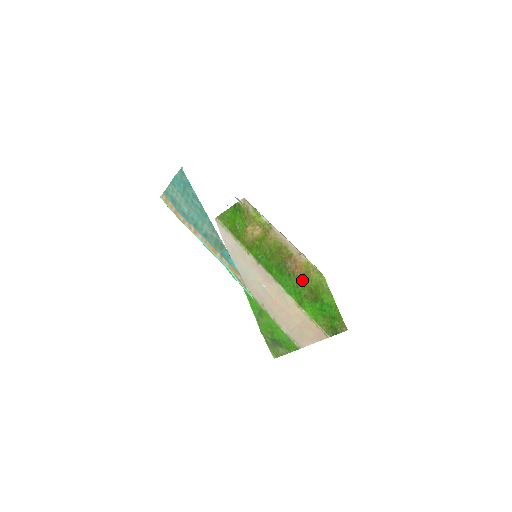
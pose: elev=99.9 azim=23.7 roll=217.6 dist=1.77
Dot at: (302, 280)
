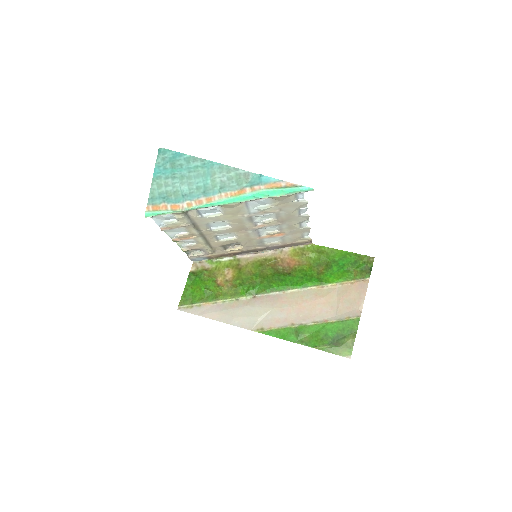
Dot at: (303, 267)
